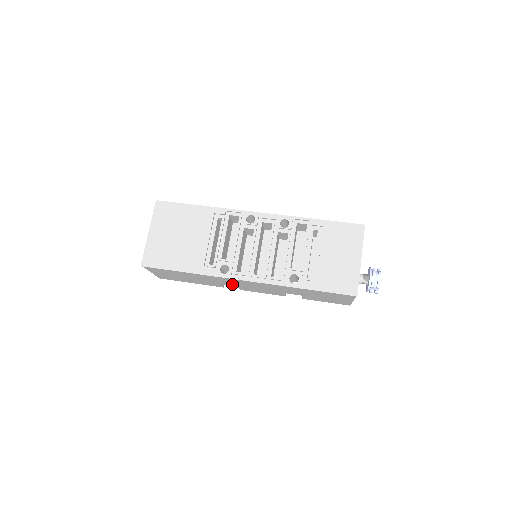
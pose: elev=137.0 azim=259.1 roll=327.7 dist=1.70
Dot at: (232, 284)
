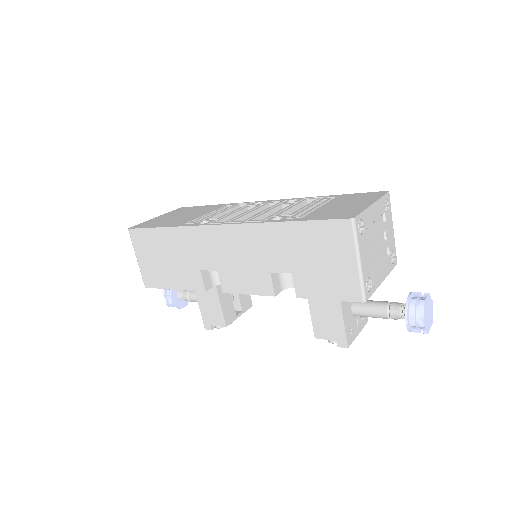
Dot at: (211, 261)
